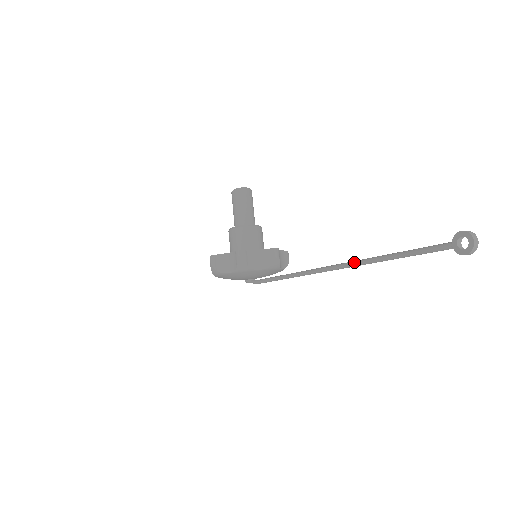
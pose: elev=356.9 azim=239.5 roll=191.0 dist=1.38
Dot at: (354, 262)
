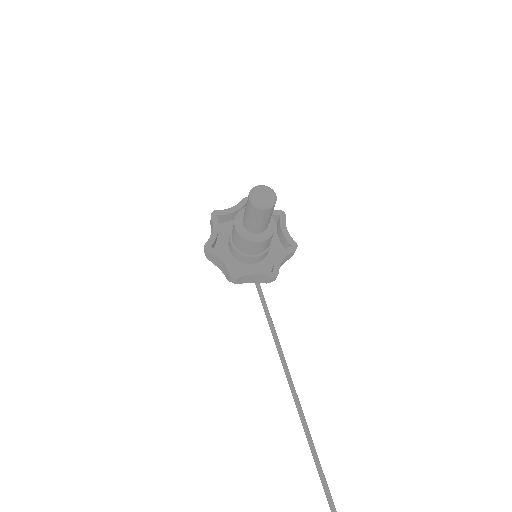
Dot at: (301, 421)
